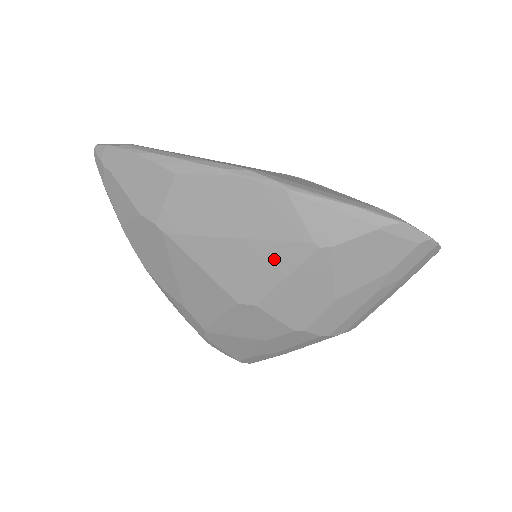
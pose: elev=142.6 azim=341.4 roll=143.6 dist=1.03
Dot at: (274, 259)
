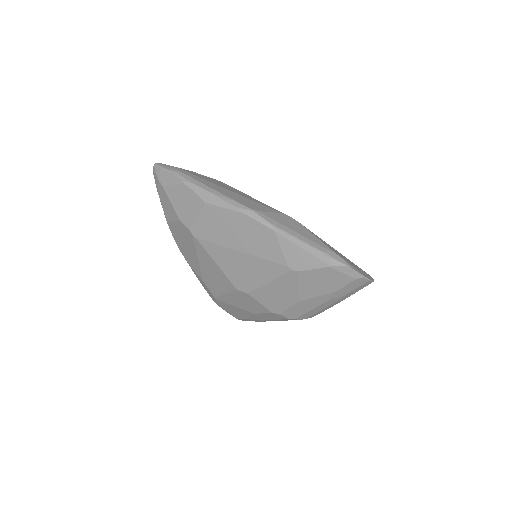
Dot at: (262, 270)
